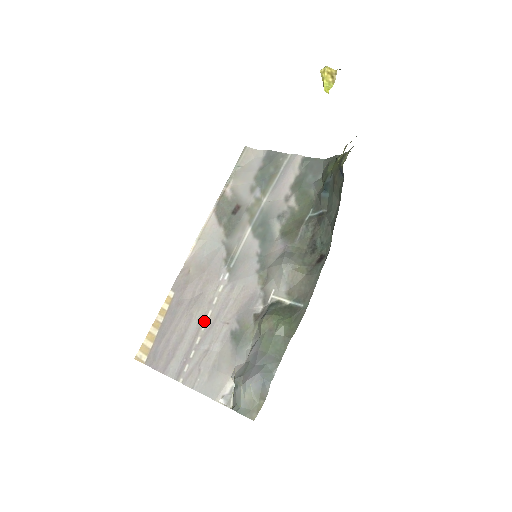
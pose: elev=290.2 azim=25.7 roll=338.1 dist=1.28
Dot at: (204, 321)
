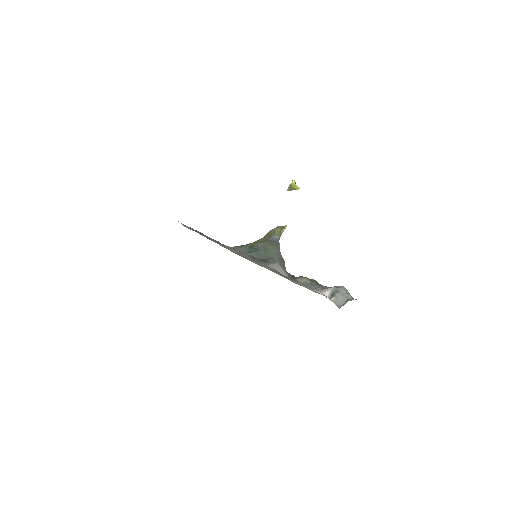
Dot at: occluded
